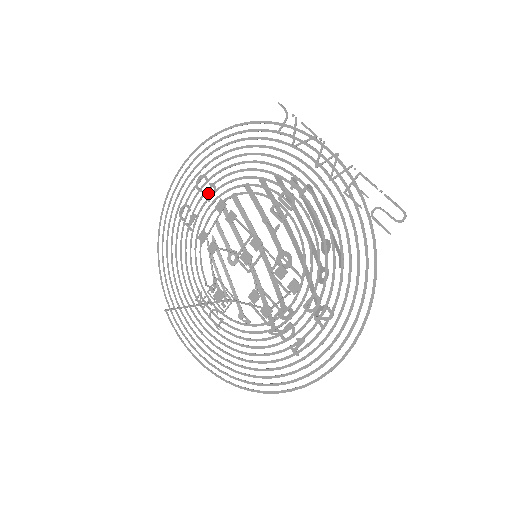
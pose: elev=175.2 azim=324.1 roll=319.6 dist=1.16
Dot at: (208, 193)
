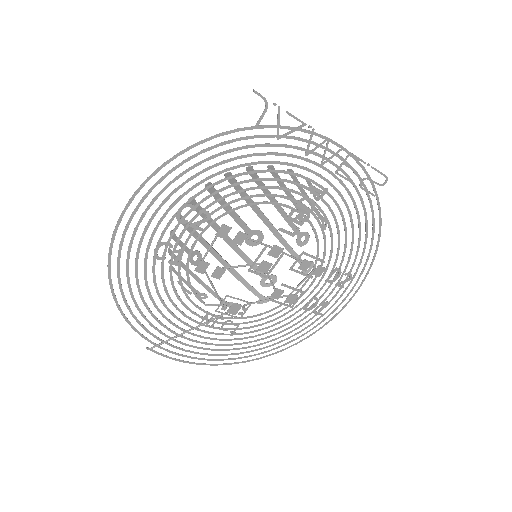
Dot at: (199, 222)
